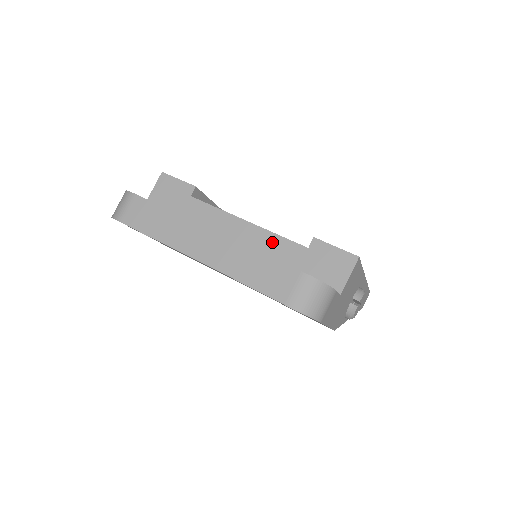
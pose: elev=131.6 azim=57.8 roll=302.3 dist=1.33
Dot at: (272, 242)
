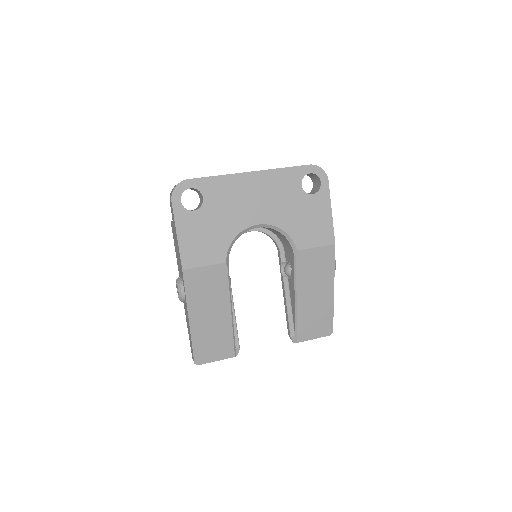
Dot at: occluded
